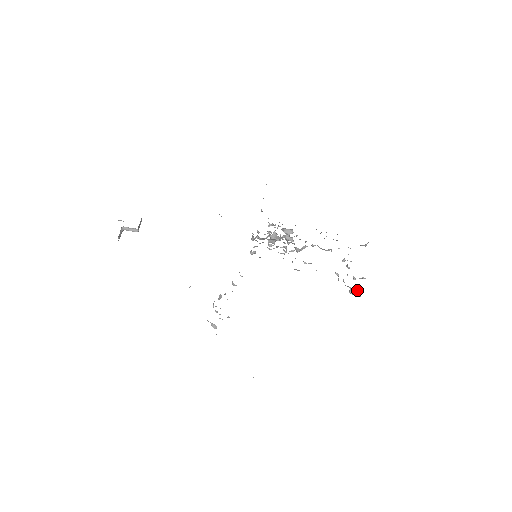
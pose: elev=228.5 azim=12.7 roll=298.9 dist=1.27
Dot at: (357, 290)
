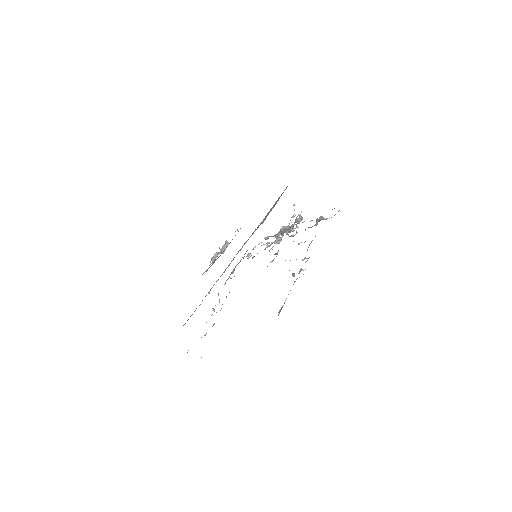
Dot at: (293, 273)
